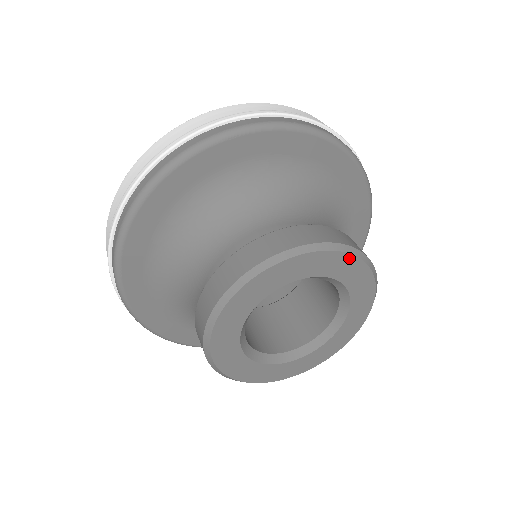
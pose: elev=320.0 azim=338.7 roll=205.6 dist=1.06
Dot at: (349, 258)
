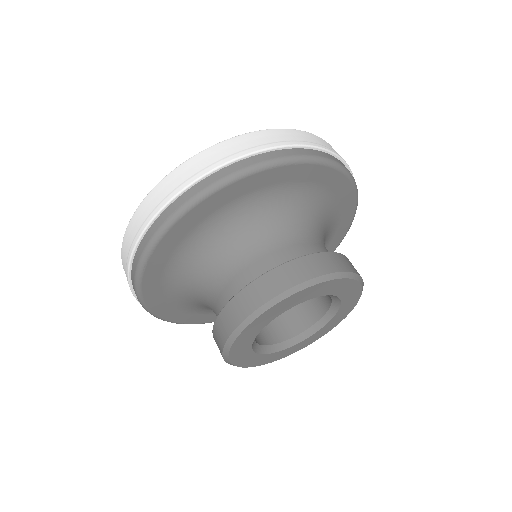
Dot at: (353, 282)
